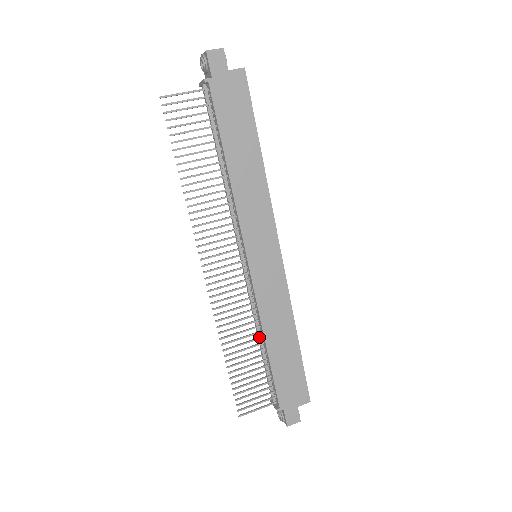
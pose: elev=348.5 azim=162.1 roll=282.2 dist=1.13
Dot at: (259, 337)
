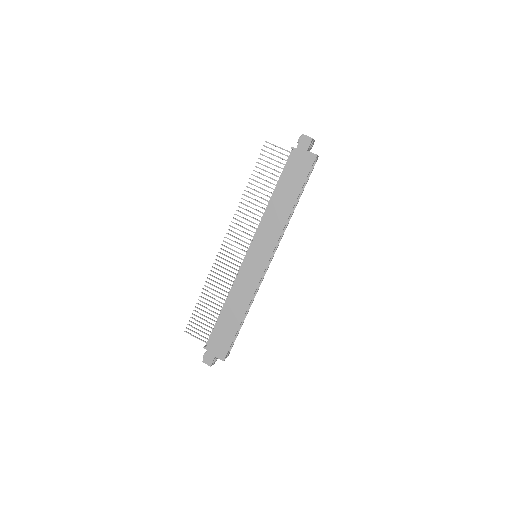
Dot at: occluded
